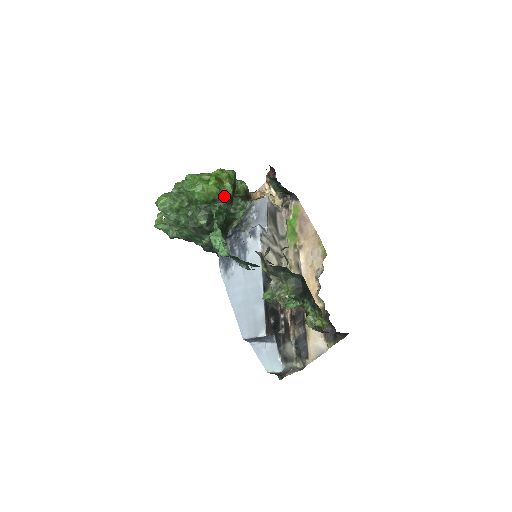
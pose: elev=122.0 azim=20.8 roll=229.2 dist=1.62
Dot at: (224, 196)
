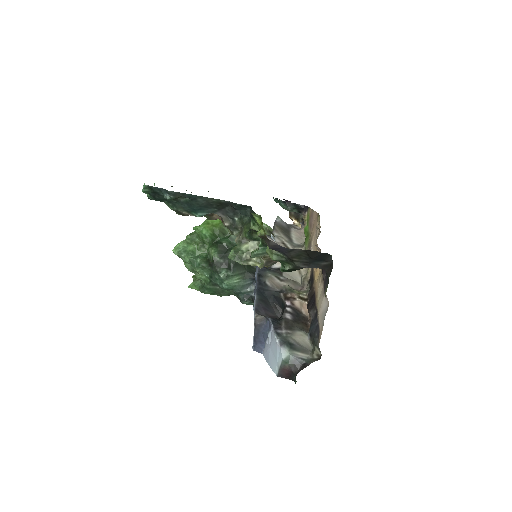
Dot at: occluded
